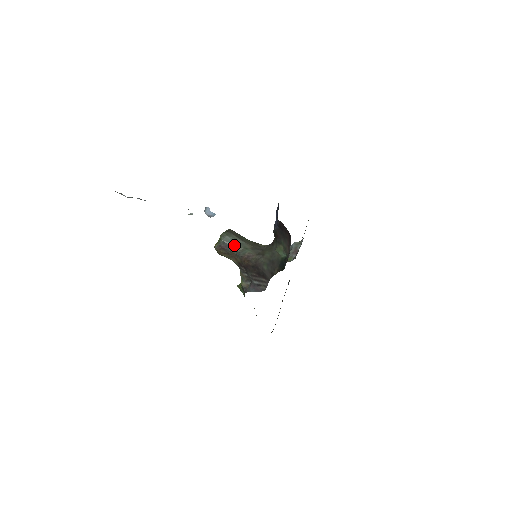
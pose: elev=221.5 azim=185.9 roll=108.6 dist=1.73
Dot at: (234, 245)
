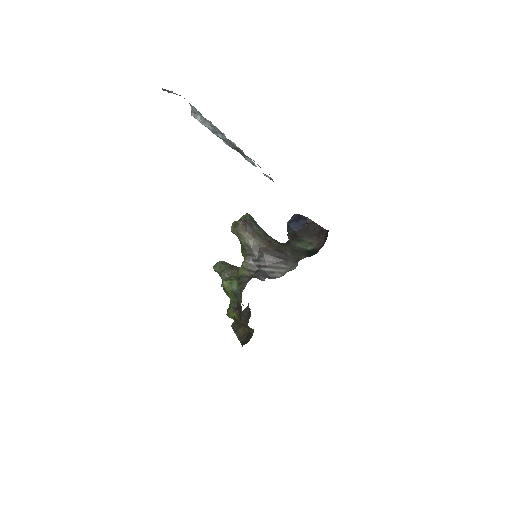
Dot at: (258, 227)
